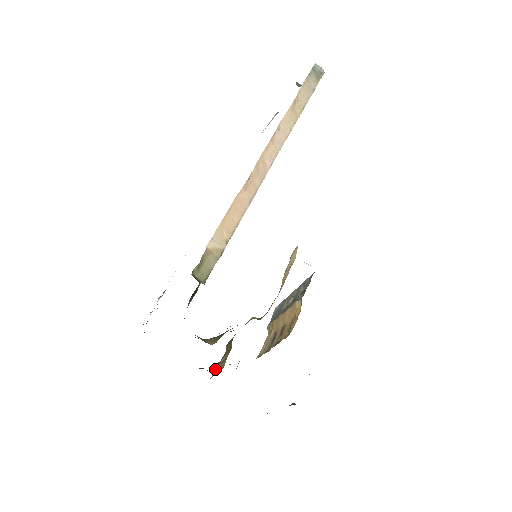
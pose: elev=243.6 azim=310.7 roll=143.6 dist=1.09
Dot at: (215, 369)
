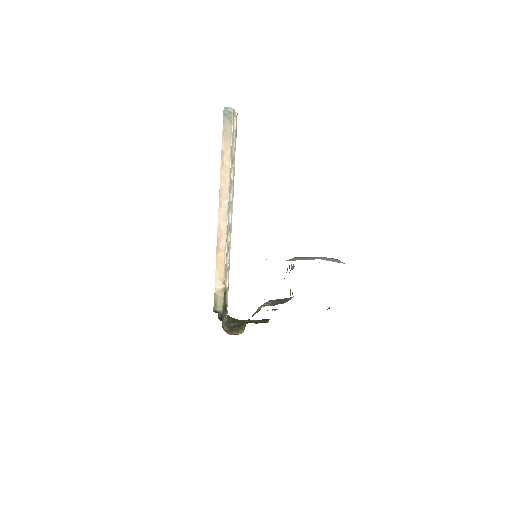
Dot at: occluded
